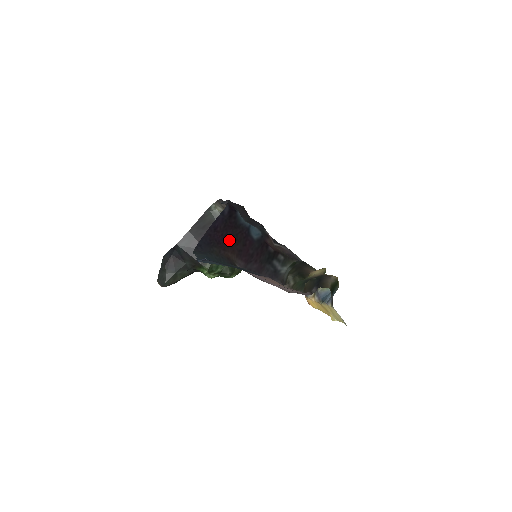
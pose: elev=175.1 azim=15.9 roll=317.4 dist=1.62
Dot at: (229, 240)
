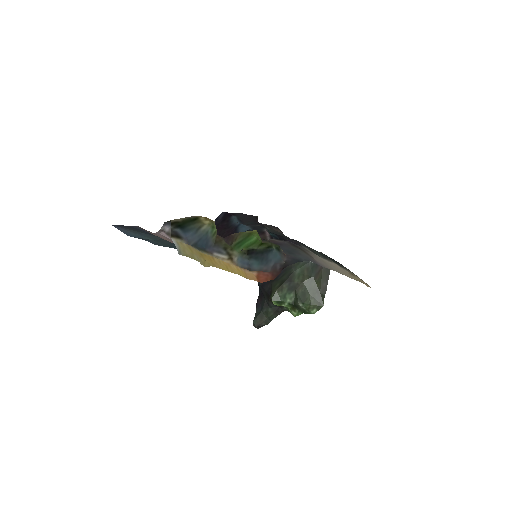
Dot at: occluded
